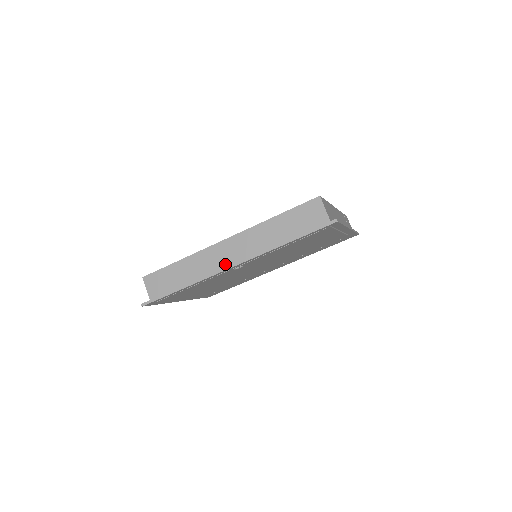
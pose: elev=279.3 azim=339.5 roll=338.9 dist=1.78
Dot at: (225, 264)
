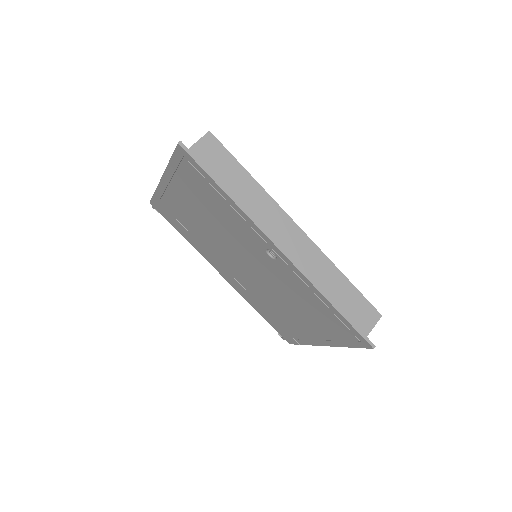
Dot at: (274, 238)
